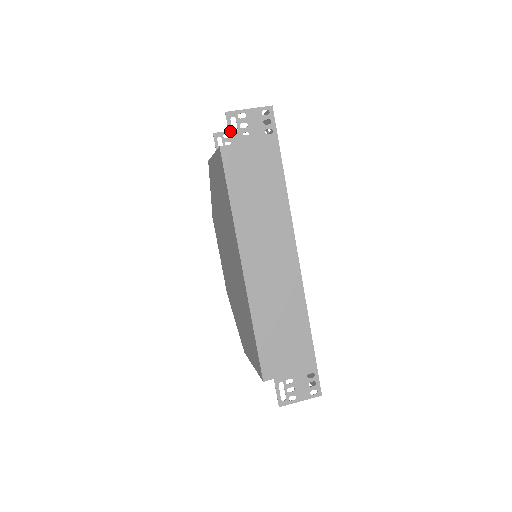
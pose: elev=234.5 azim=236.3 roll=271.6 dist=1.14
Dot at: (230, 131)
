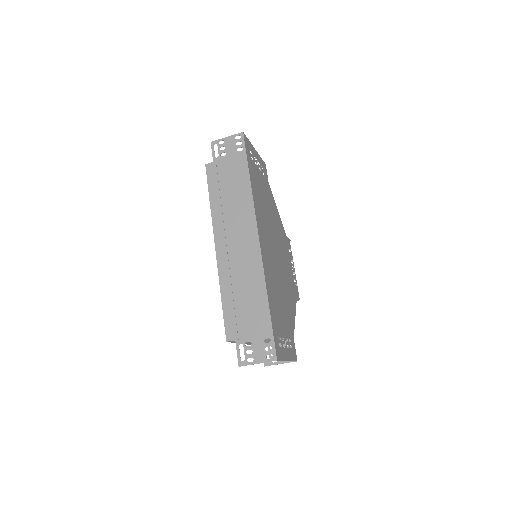
Dot at: (213, 153)
